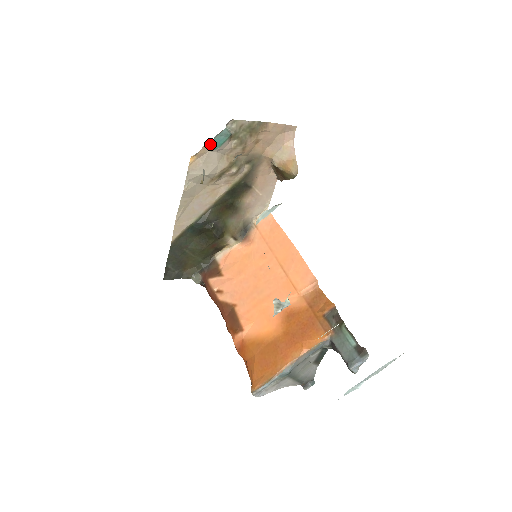
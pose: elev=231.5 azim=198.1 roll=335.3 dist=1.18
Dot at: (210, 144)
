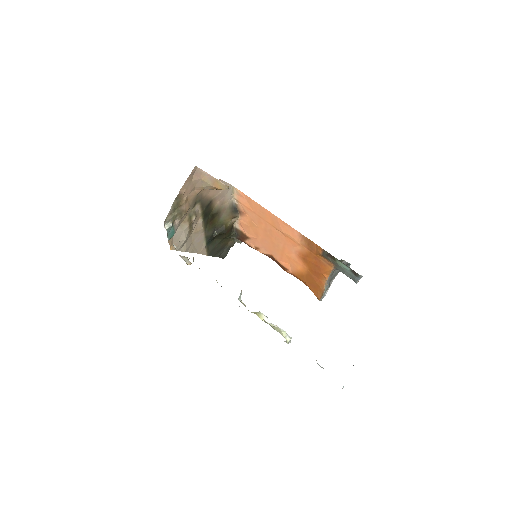
Dot at: (169, 239)
